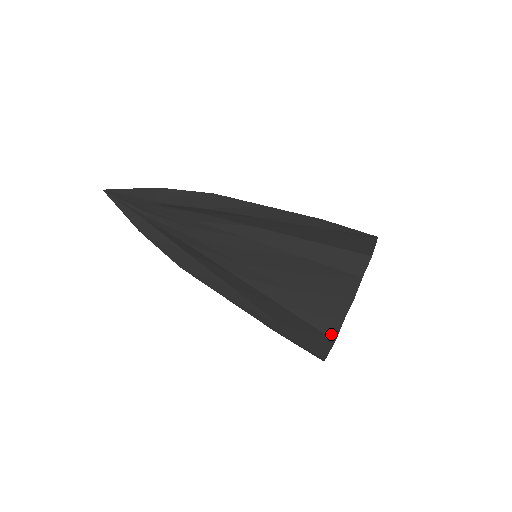
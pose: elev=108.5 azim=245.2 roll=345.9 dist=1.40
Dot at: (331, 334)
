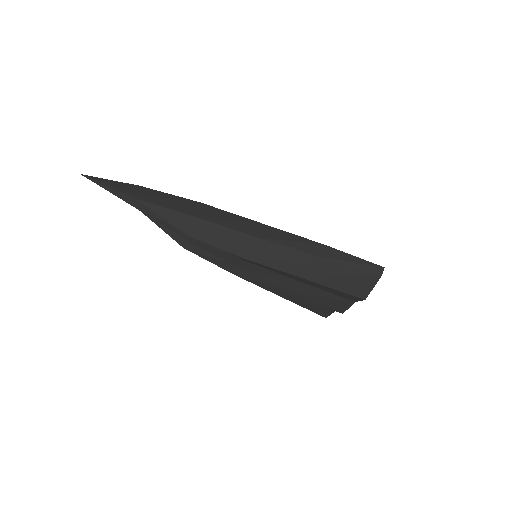
Dot at: (323, 315)
